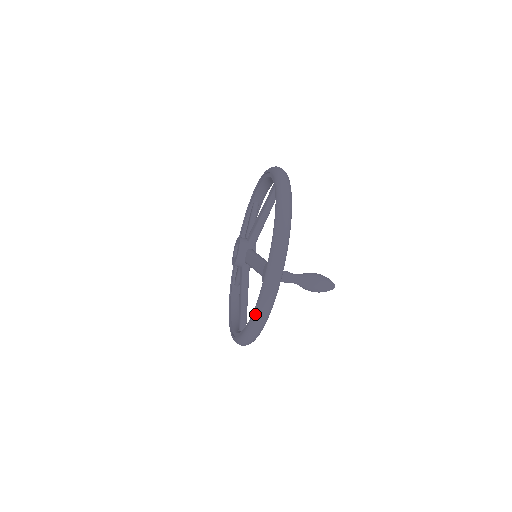
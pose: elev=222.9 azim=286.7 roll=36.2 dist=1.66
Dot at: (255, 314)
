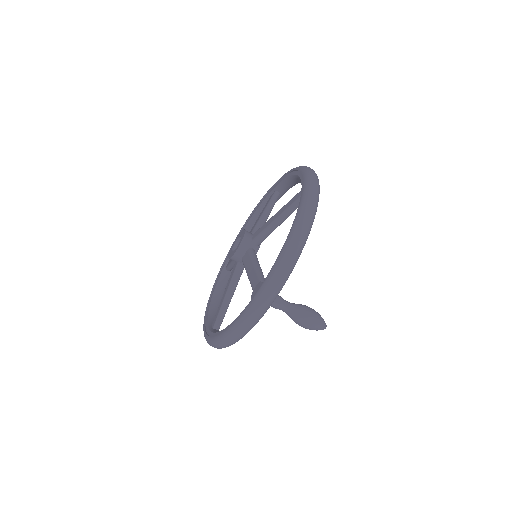
Dot at: (231, 329)
